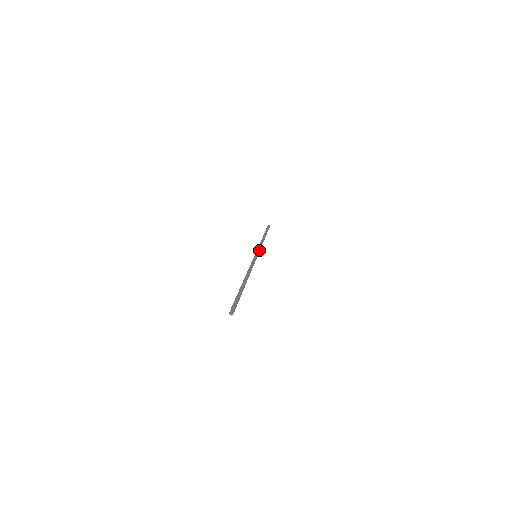
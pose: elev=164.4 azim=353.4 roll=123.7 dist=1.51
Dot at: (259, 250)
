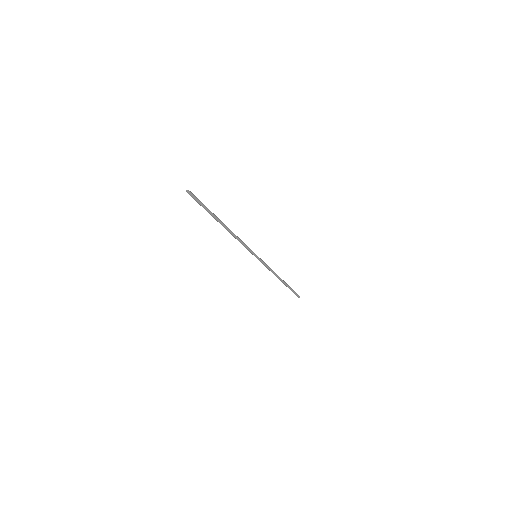
Dot at: (264, 262)
